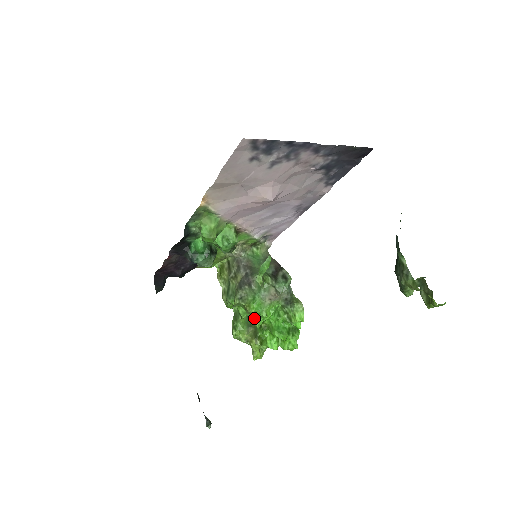
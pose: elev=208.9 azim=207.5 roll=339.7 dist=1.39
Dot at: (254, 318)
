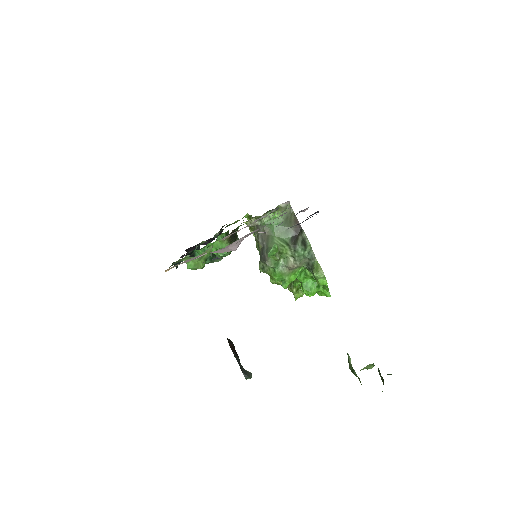
Dot at: occluded
